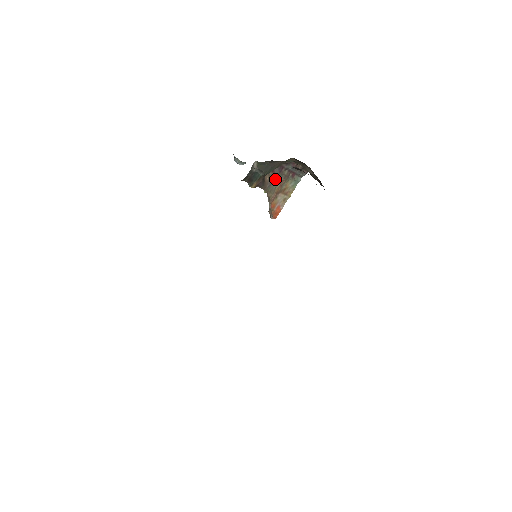
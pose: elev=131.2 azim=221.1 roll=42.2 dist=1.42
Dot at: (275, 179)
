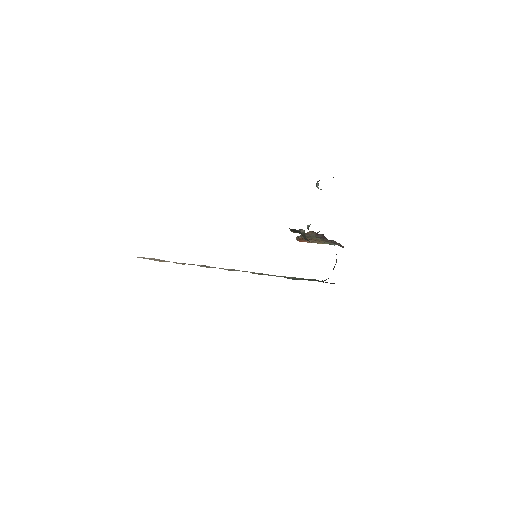
Dot at: (315, 236)
